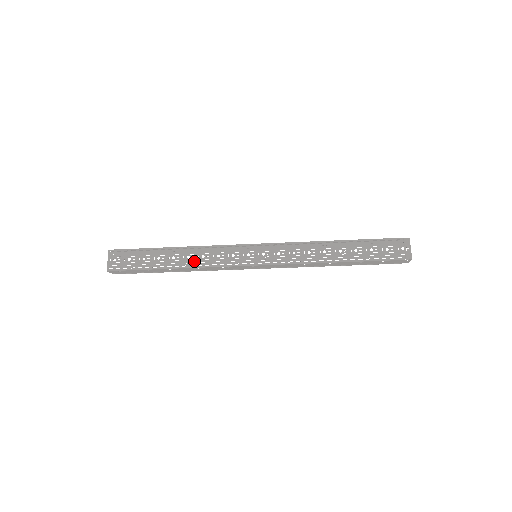
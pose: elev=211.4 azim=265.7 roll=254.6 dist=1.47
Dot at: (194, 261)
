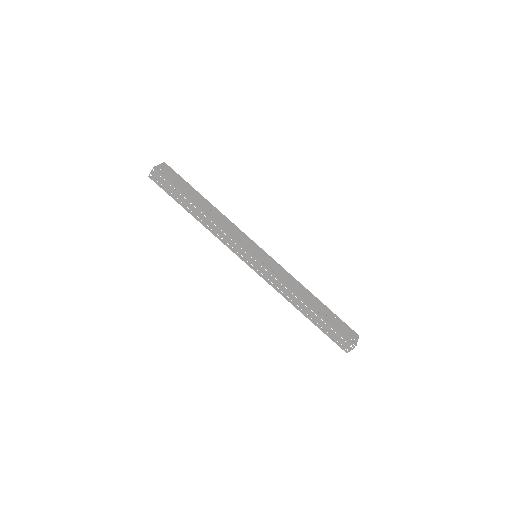
Dot at: (216, 218)
